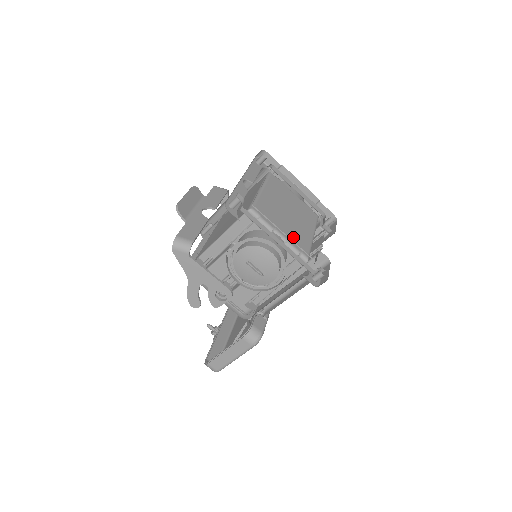
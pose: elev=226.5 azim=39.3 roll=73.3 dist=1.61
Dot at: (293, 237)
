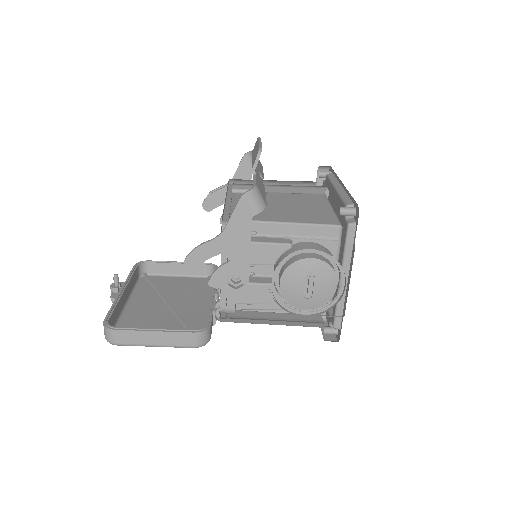
Dot at: occluded
